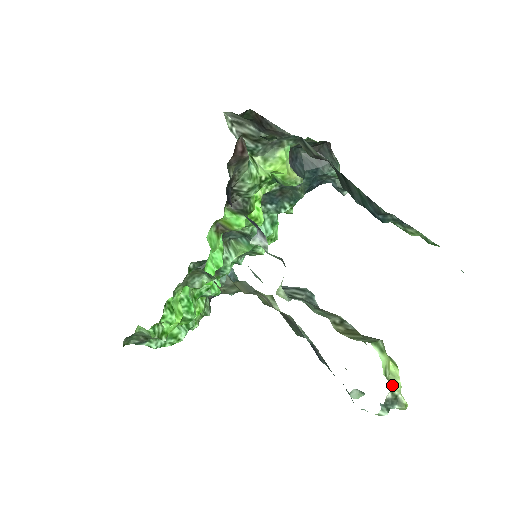
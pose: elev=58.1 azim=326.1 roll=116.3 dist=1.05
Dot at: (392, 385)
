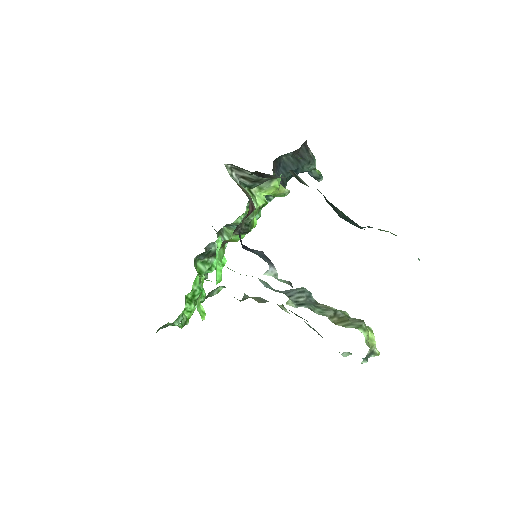
Dot at: (371, 347)
